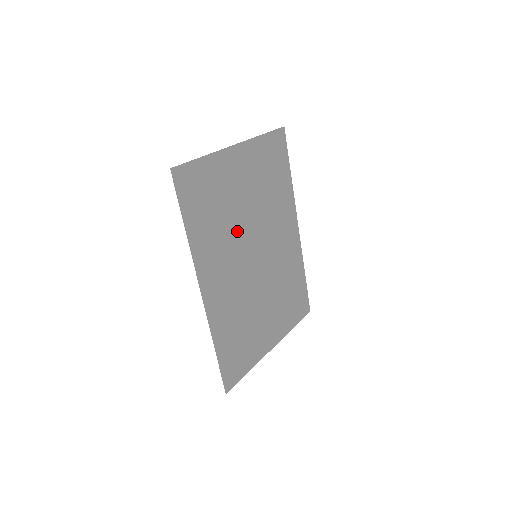
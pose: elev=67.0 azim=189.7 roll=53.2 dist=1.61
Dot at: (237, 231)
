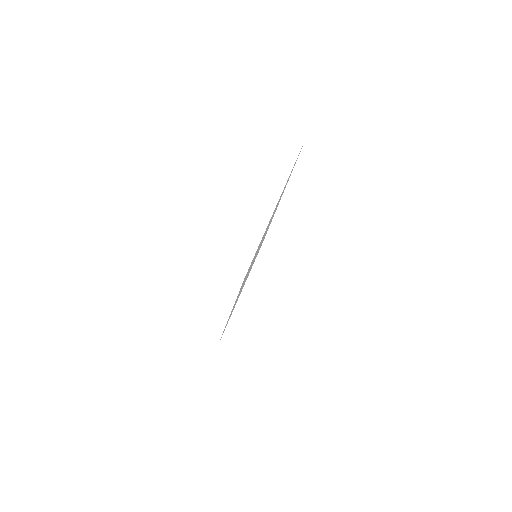
Dot at: occluded
